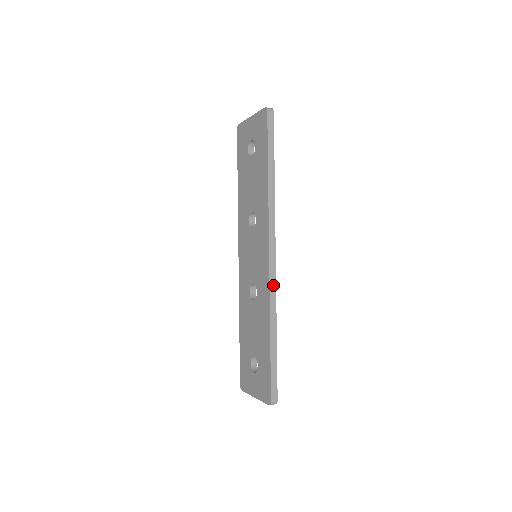
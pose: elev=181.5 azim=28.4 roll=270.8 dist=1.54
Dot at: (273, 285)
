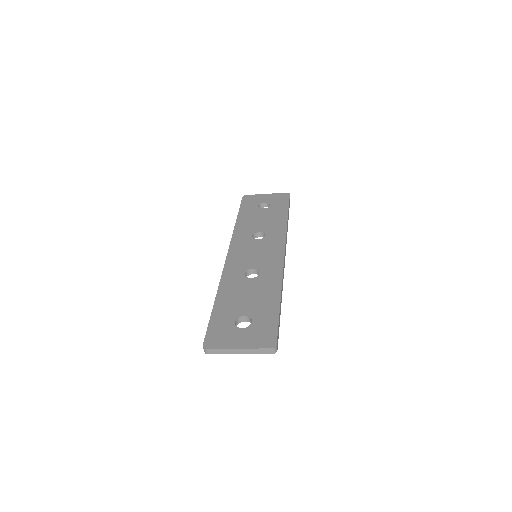
Dot at: occluded
